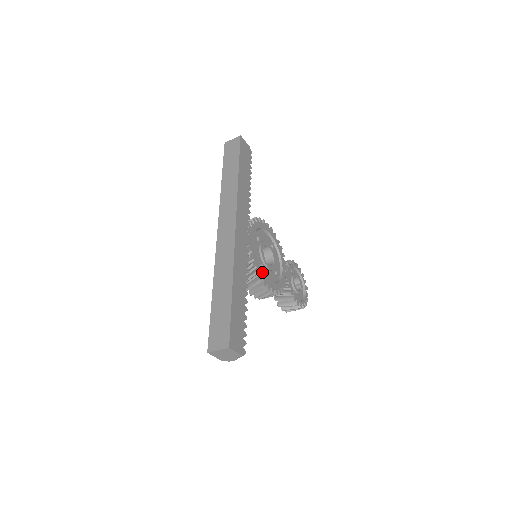
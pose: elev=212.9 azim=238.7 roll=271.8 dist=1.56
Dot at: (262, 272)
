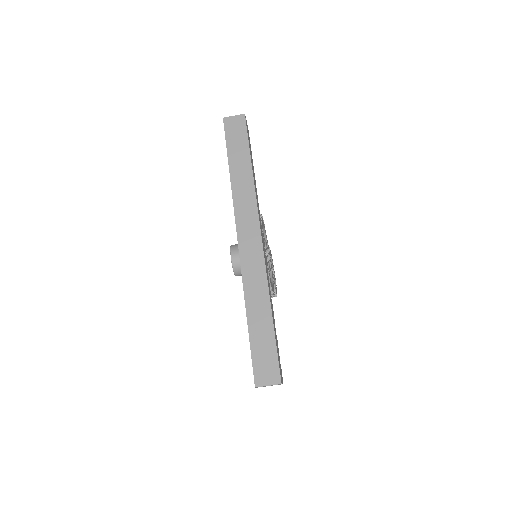
Dot at: (270, 279)
